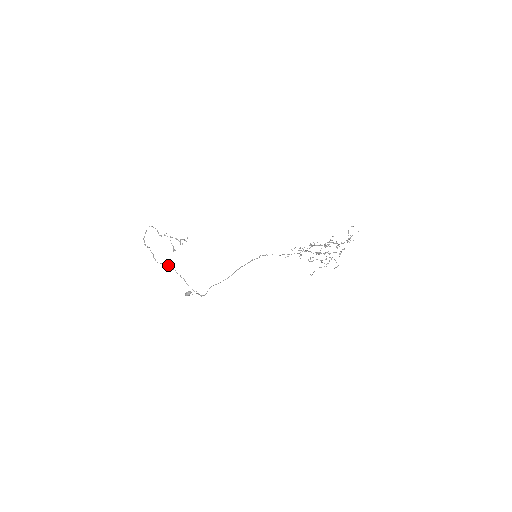
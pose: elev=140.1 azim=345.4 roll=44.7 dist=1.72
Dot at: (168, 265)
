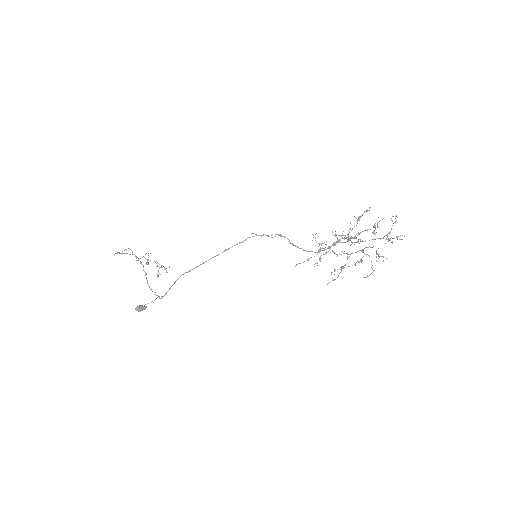
Dot at: occluded
